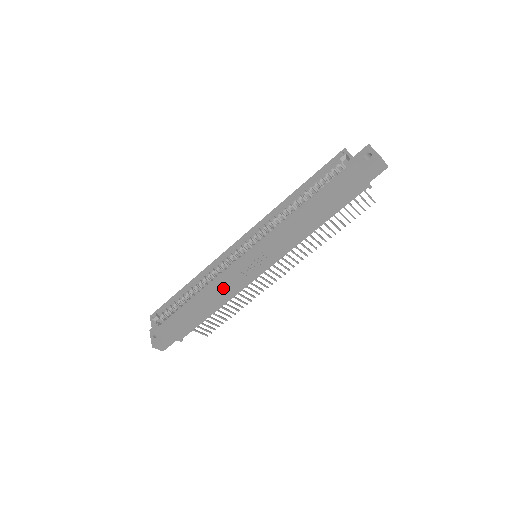
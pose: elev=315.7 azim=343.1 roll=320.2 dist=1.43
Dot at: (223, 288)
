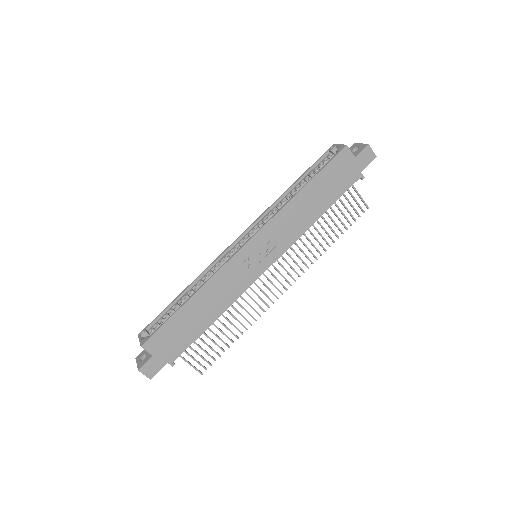
Dot at: (222, 287)
